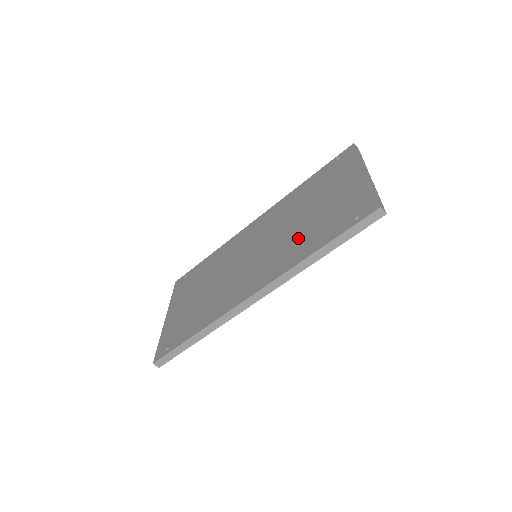
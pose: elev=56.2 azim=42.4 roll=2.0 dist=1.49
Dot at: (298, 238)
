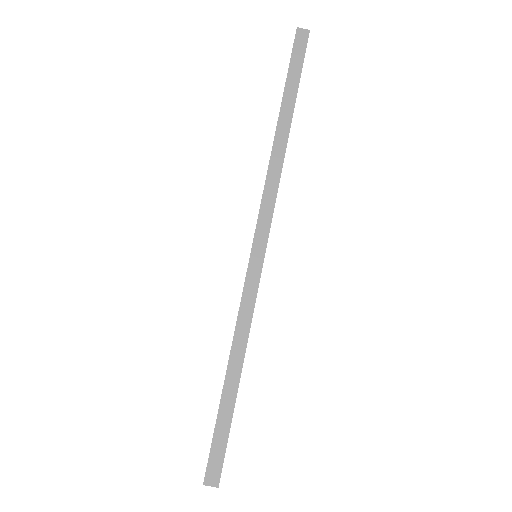
Dot at: occluded
